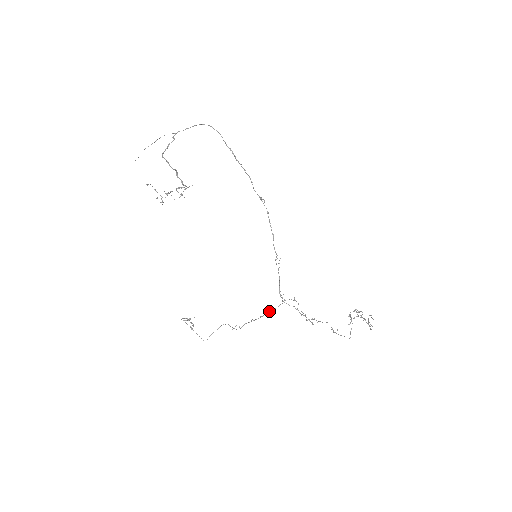
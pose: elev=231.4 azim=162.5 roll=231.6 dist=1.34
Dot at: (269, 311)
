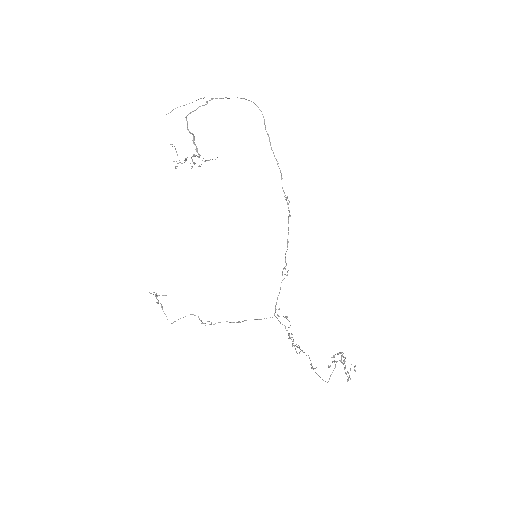
Dot at: occluded
